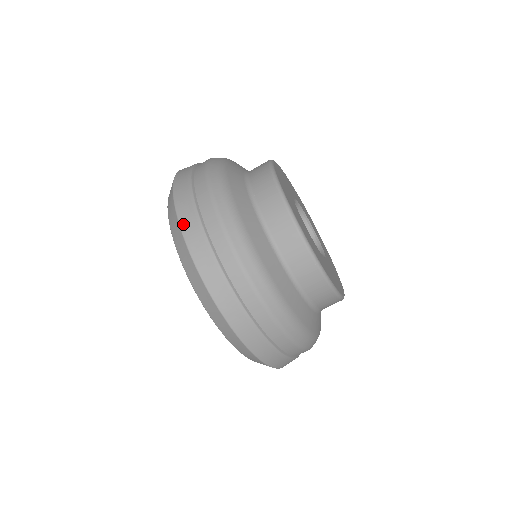
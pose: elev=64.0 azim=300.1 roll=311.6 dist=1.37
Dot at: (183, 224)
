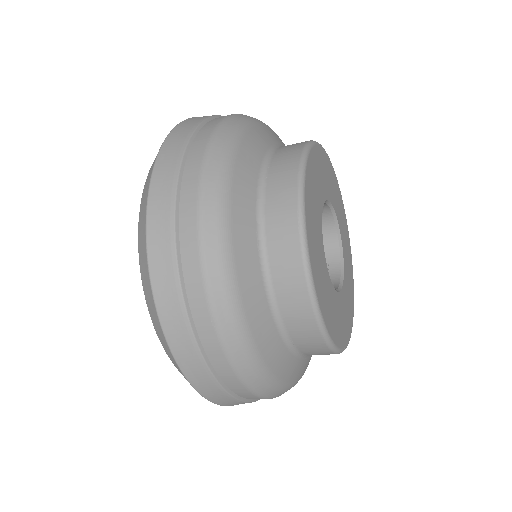
Dot at: (216, 402)
